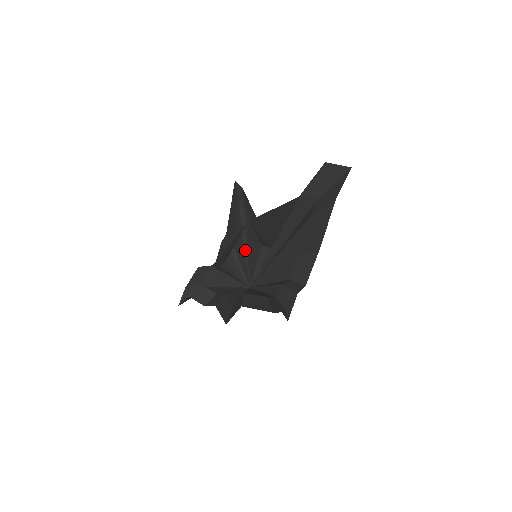
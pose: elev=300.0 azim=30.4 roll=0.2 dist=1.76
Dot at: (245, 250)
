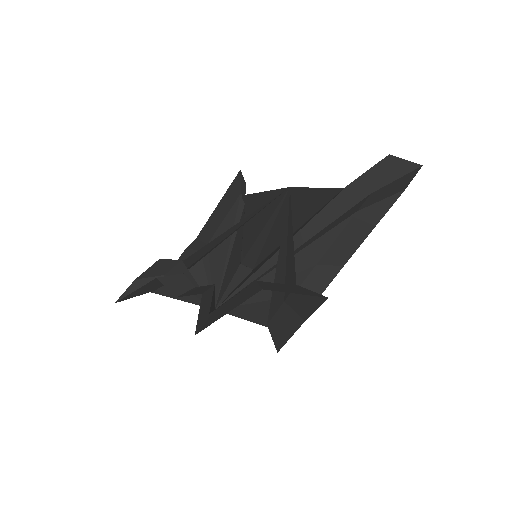
Dot at: (227, 256)
